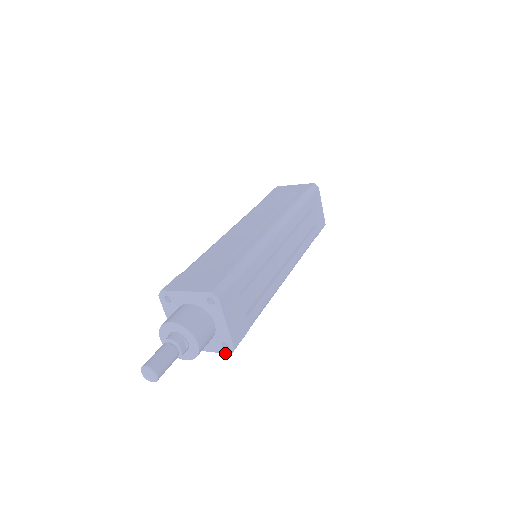
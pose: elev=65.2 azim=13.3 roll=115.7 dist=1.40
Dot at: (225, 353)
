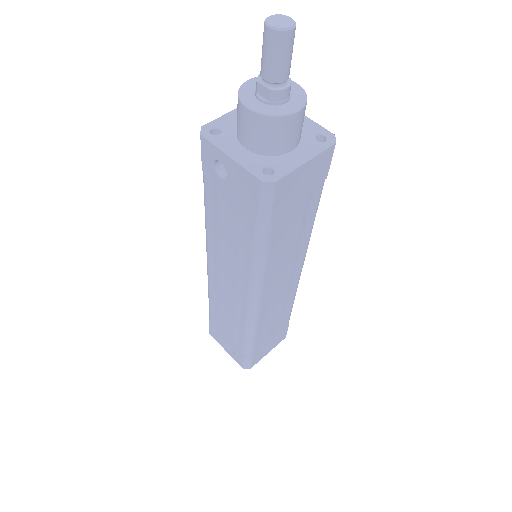
Dot at: (329, 146)
